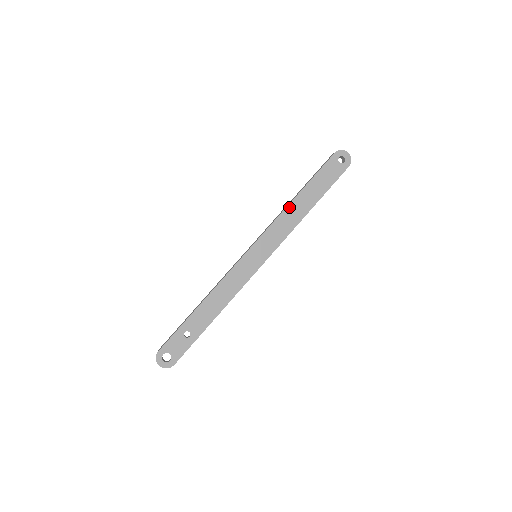
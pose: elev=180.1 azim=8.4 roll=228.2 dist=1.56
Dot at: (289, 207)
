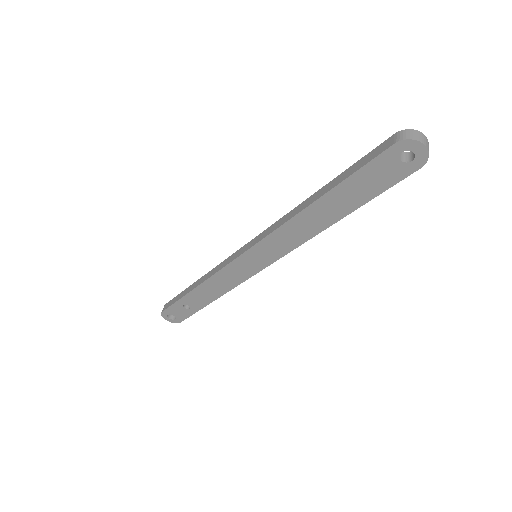
Dot at: (300, 216)
